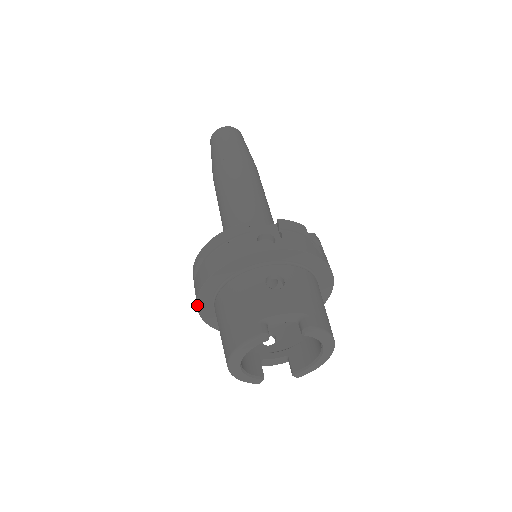
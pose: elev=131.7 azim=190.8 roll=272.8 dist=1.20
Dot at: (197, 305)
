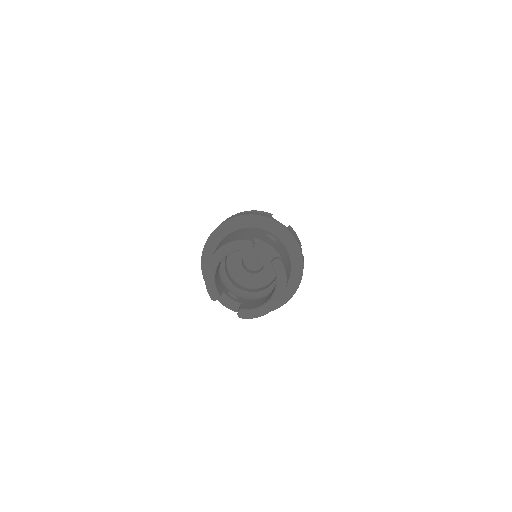
Dot at: (209, 237)
